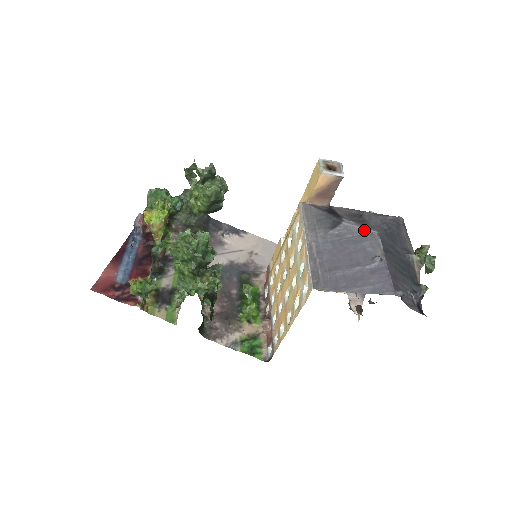
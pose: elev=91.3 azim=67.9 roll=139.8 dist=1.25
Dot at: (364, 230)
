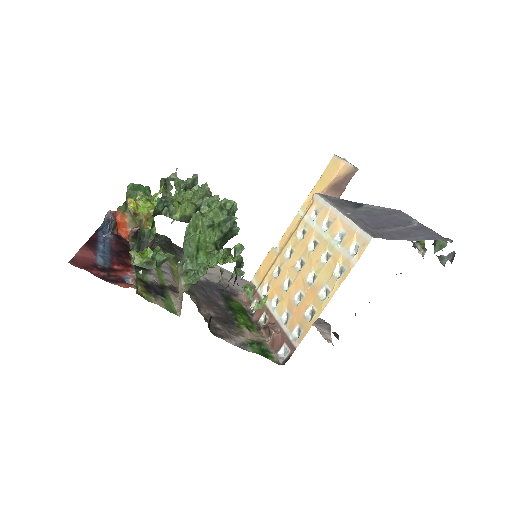
Dot at: (387, 209)
